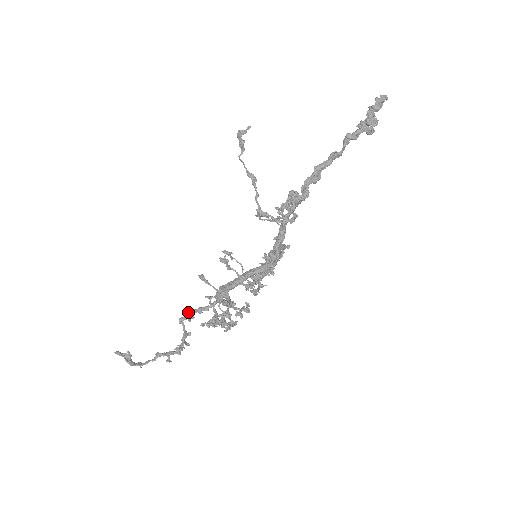
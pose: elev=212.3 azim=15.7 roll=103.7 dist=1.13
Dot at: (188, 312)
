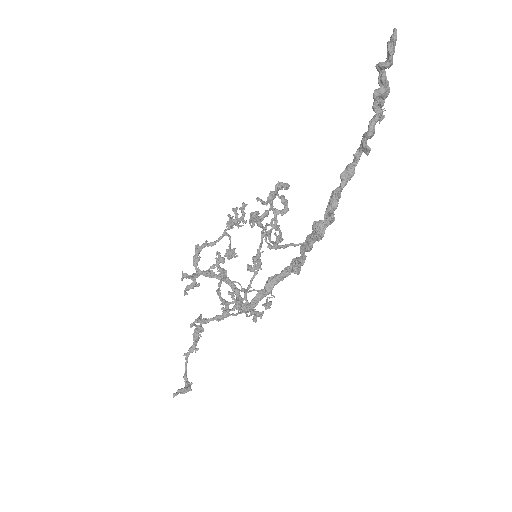
Dot at: occluded
